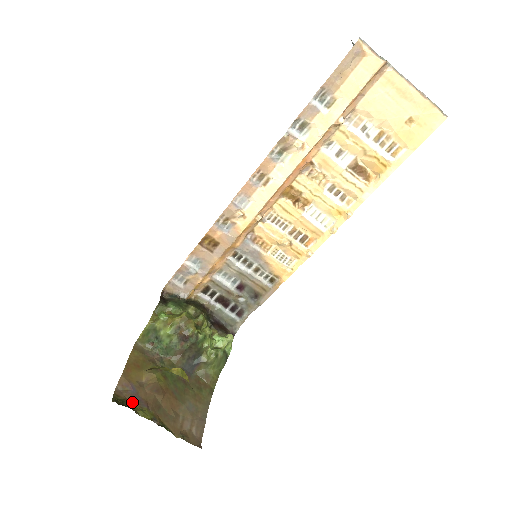
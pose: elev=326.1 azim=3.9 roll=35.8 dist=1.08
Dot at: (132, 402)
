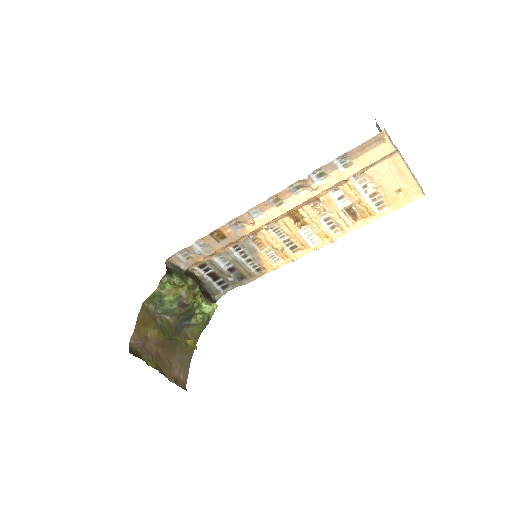
Dot at: (142, 353)
